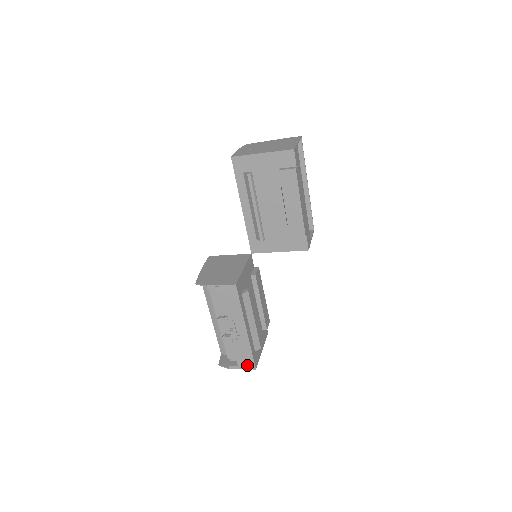
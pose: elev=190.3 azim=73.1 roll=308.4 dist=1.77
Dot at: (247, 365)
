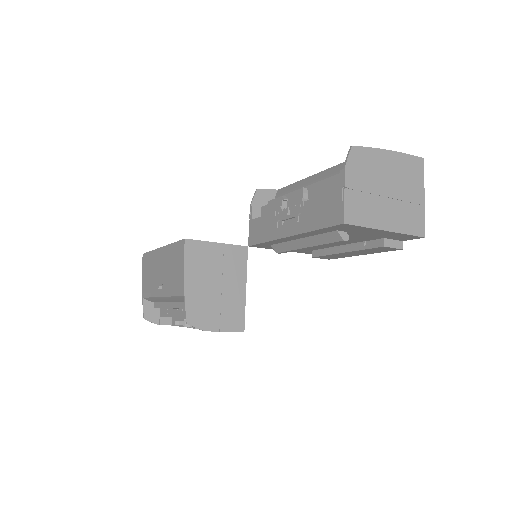
Dot at: occluded
